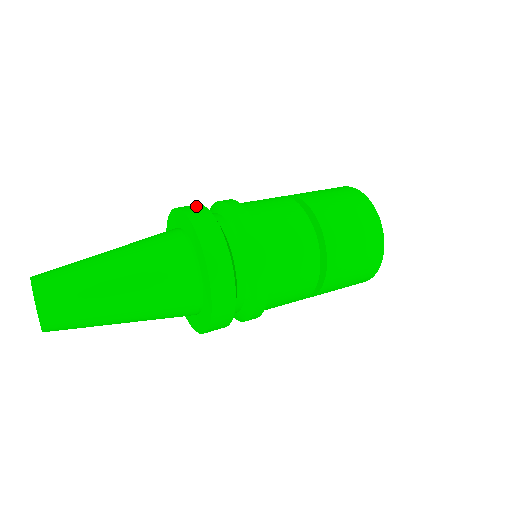
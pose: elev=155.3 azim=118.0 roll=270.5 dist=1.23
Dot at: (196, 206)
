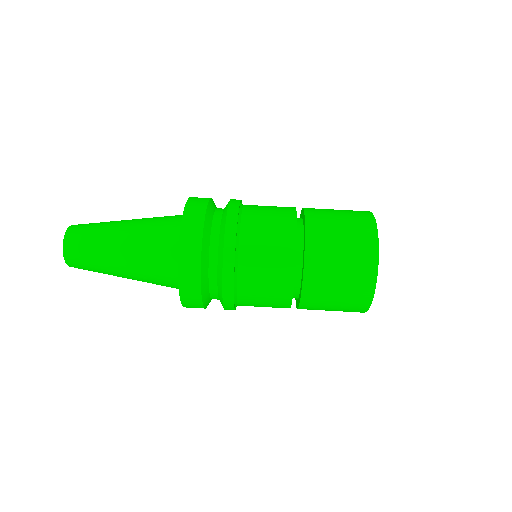
Dot at: (202, 201)
